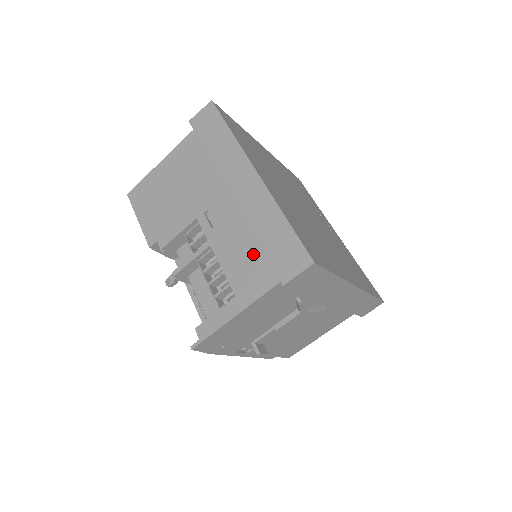
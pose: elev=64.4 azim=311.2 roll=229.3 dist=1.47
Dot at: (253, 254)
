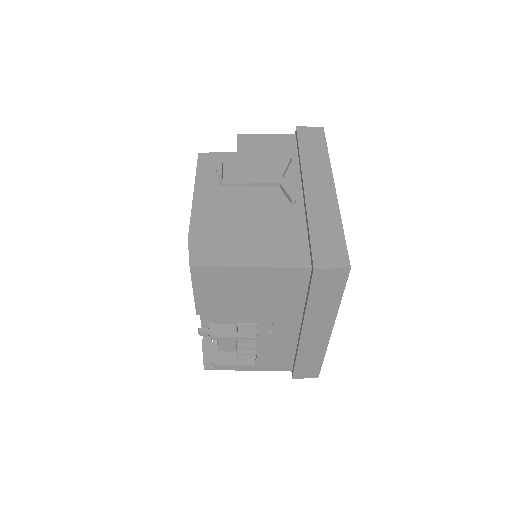
Dot at: (286, 357)
